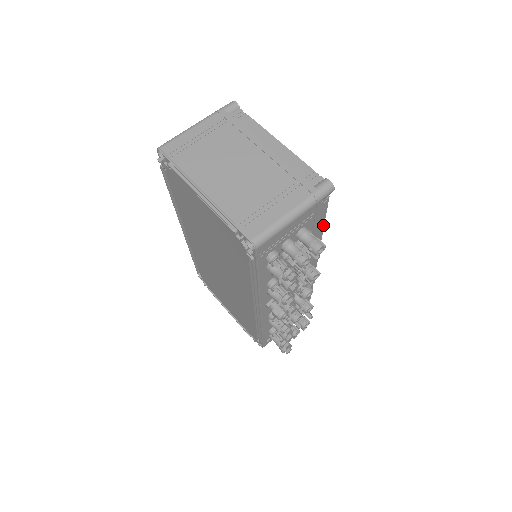
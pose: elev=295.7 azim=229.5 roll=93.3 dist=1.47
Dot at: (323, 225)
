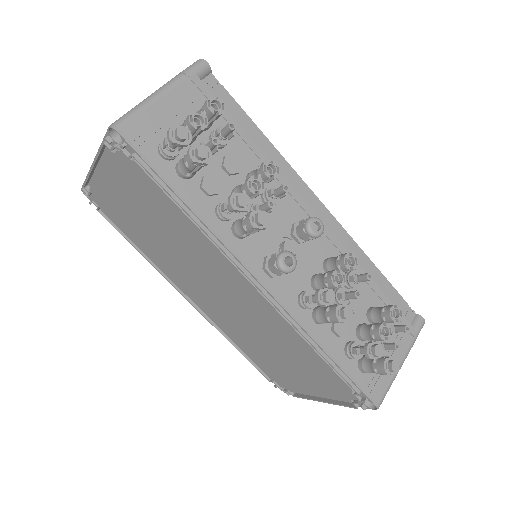
Dot at: (260, 132)
